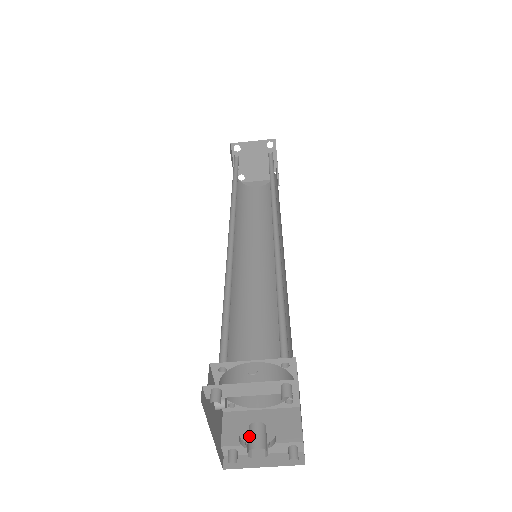
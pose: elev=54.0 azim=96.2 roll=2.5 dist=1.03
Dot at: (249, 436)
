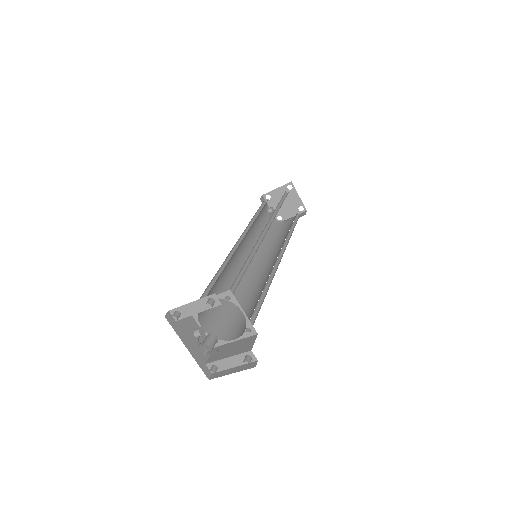
Dot at: (203, 342)
